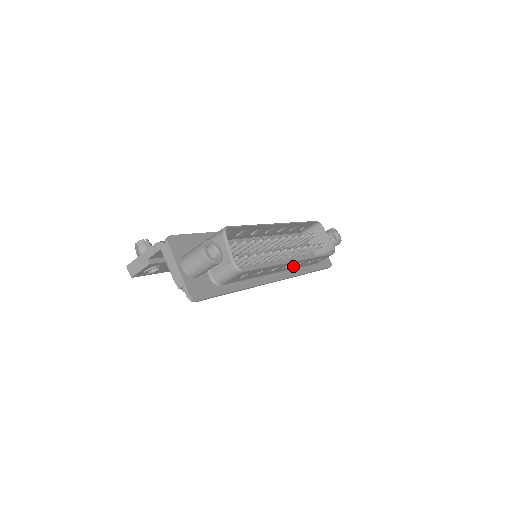
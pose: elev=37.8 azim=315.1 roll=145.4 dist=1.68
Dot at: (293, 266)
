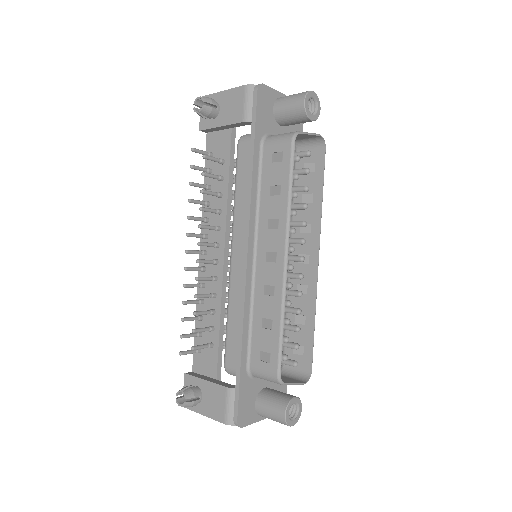
Dot at: (301, 234)
